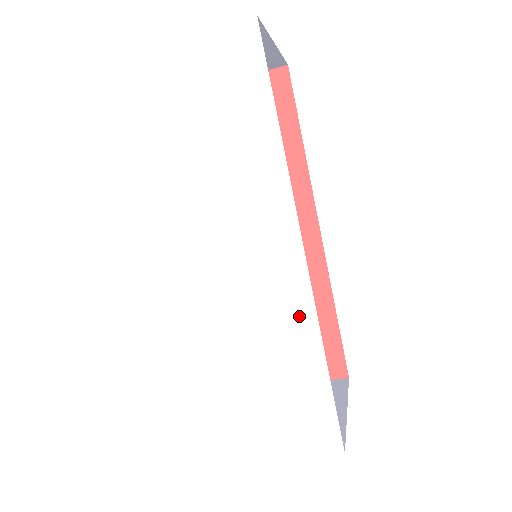
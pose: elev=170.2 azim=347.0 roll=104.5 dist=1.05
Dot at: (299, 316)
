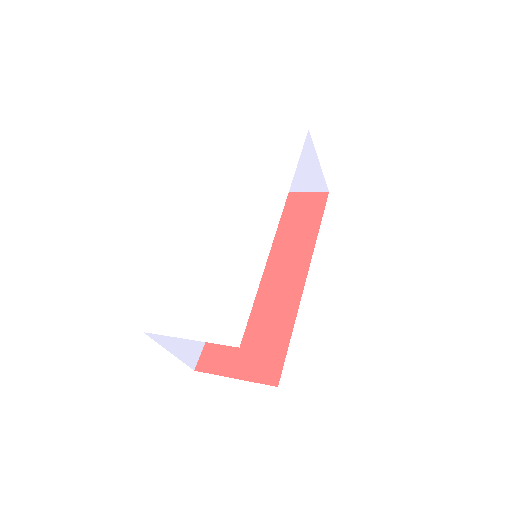
Dot at: (257, 257)
